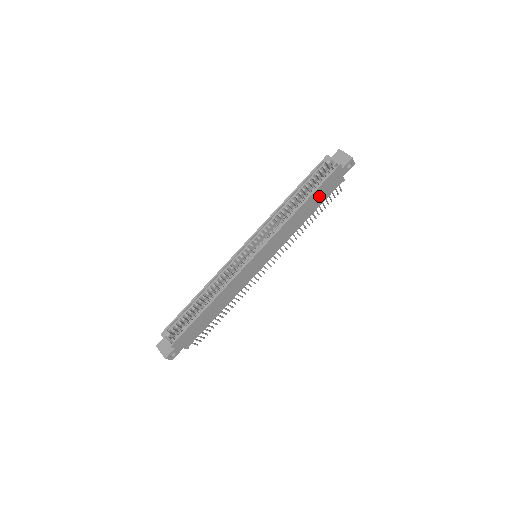
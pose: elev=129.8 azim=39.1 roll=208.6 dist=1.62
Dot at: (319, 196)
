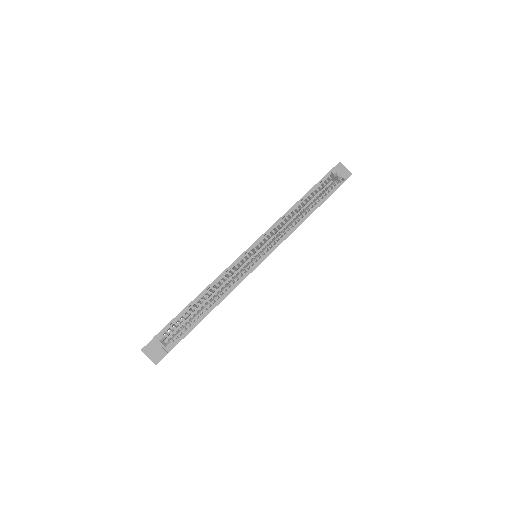
Dot at: occluded
